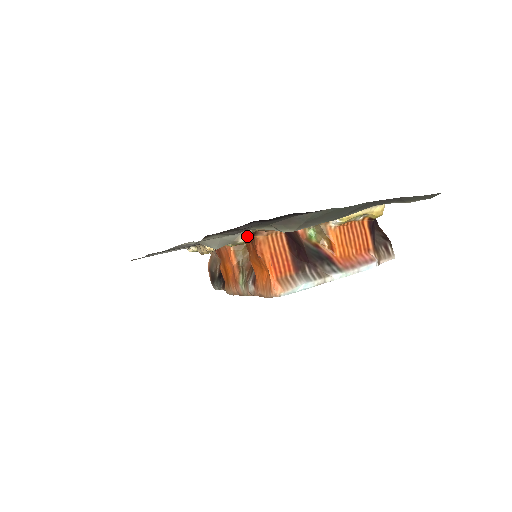
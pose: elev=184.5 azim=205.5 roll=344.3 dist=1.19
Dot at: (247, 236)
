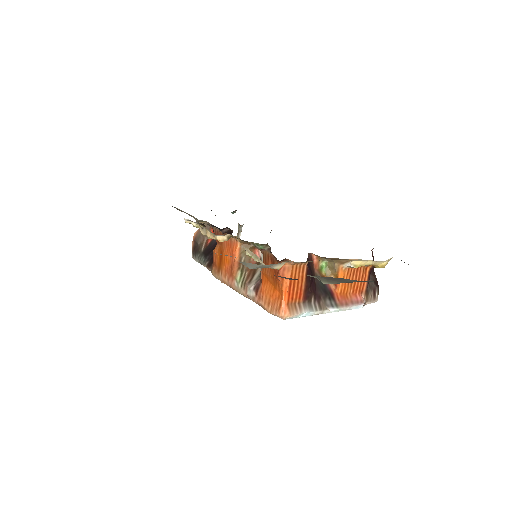
Dot at: (281, 265)
